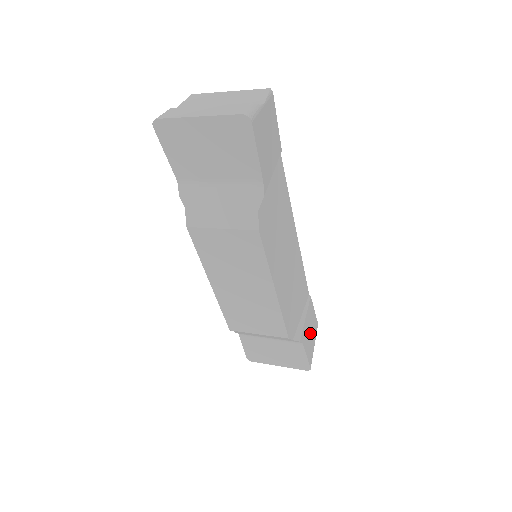
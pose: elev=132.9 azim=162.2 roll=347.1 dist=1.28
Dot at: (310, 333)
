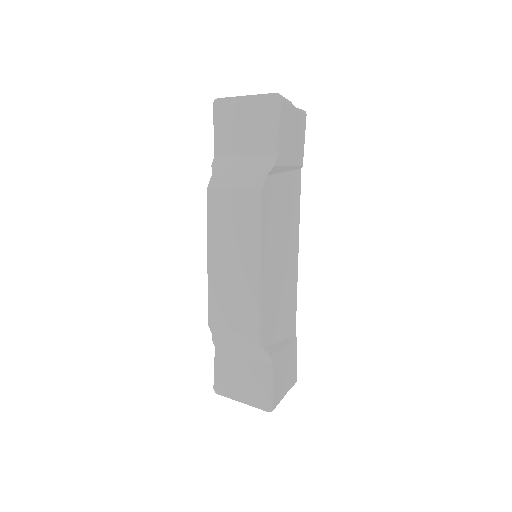
Dot at: (285, 371)
